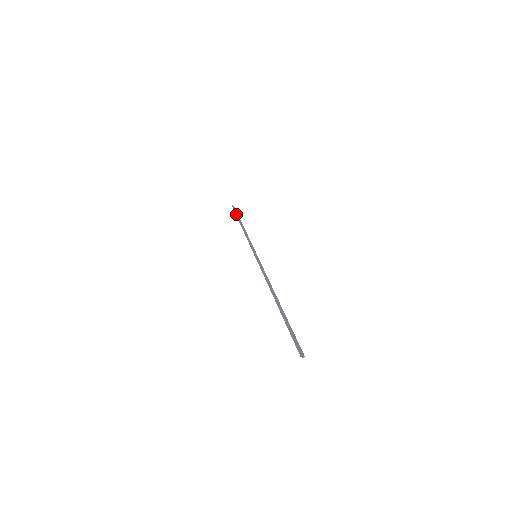
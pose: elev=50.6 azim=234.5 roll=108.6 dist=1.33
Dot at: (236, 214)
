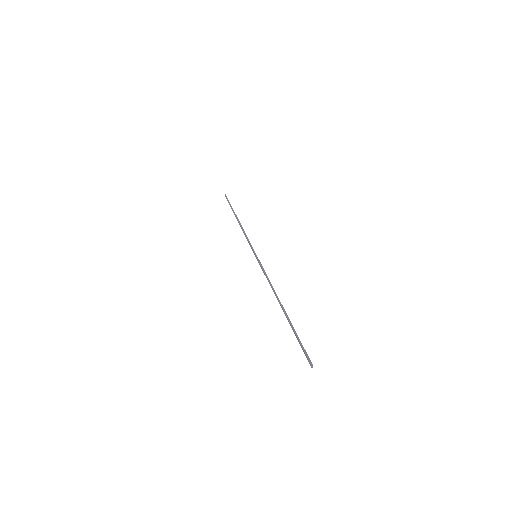
Dot at: occluded
